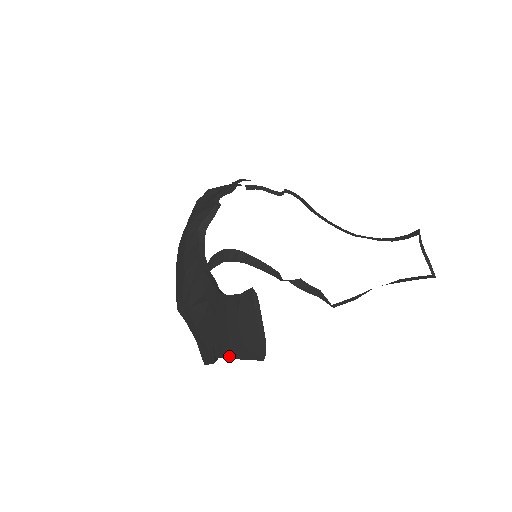
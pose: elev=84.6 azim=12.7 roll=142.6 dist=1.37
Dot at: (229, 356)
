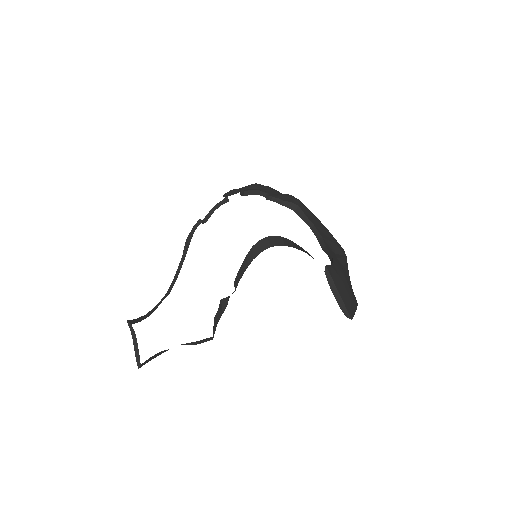
Dot at: (161, 352)
